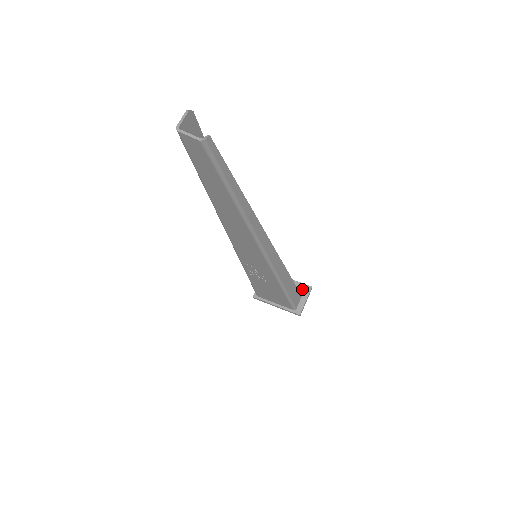
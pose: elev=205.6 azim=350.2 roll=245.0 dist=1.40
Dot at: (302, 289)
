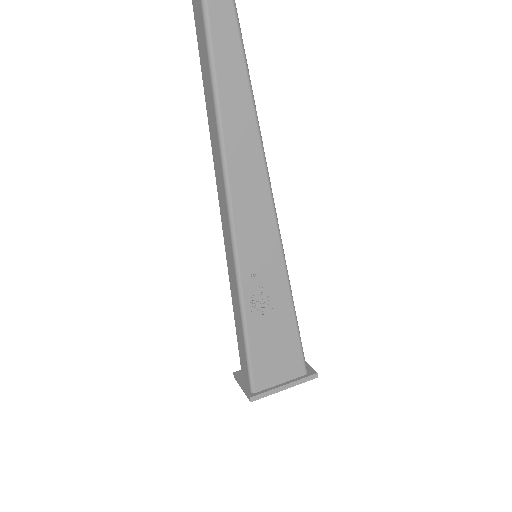
Dot at: occluded
